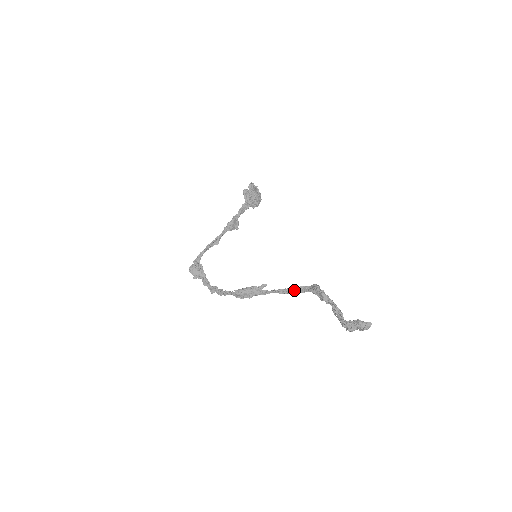
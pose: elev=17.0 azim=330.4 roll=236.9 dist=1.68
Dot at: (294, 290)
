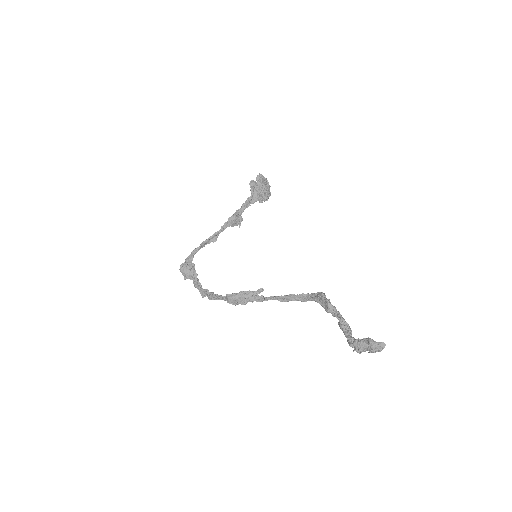
Dot at: (295, 298)
